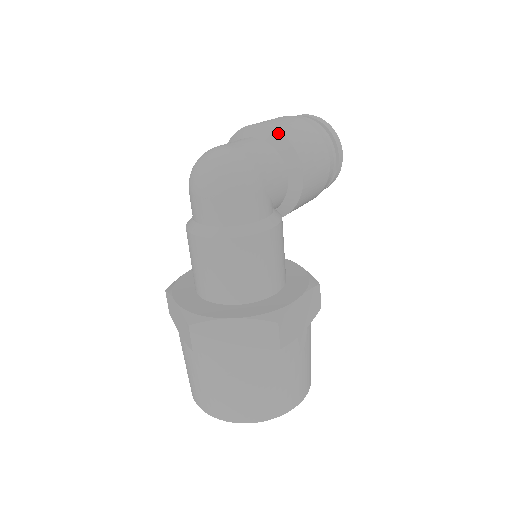
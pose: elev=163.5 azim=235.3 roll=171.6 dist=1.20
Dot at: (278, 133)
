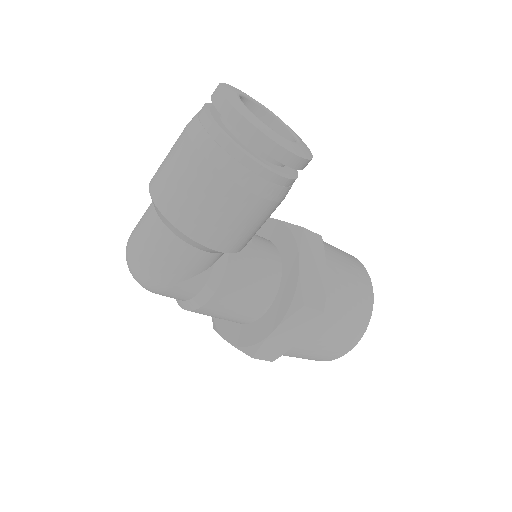
Dot at: (162, 215)
